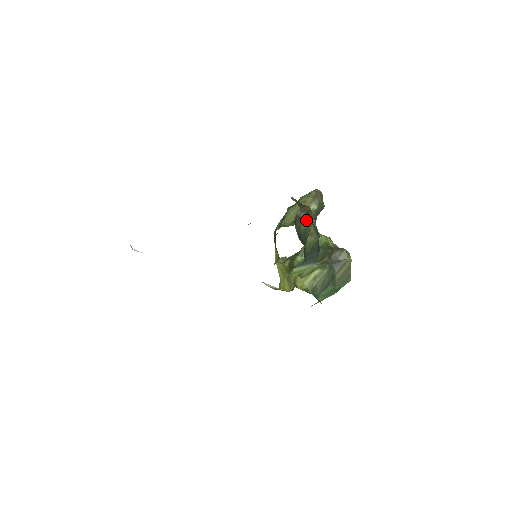
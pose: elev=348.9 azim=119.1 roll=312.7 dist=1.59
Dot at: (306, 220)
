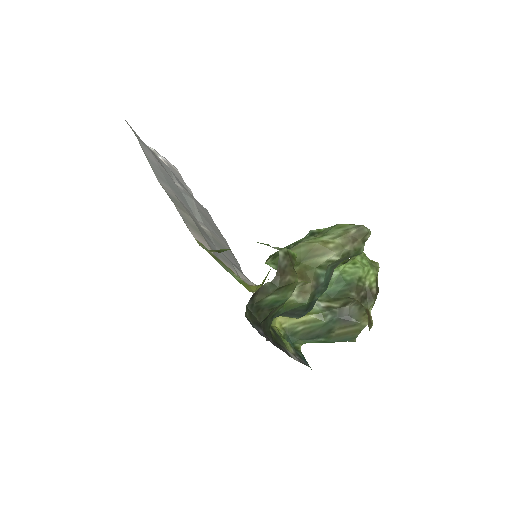
Dot at: (279, 293)
